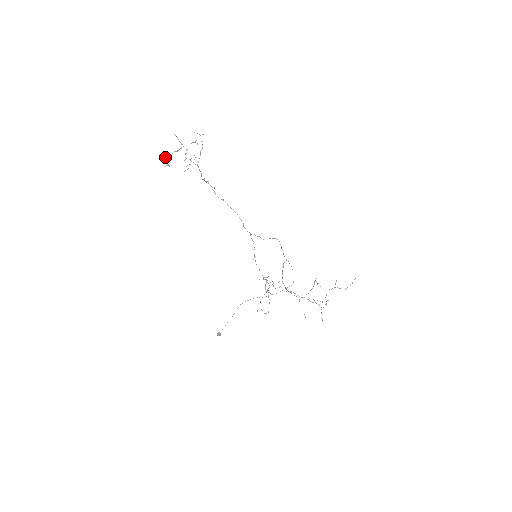
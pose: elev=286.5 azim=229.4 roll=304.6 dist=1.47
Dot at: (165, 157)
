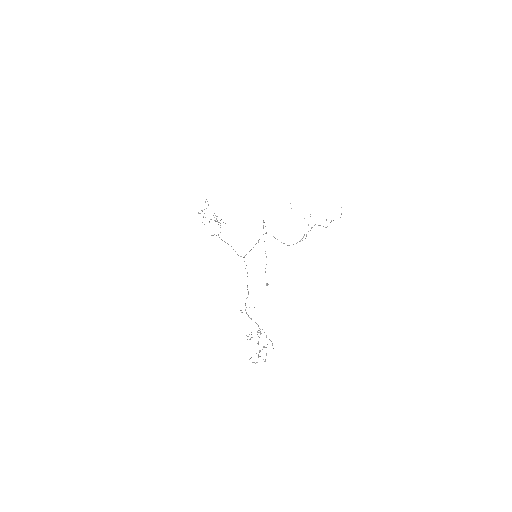
Dot at: occluded
